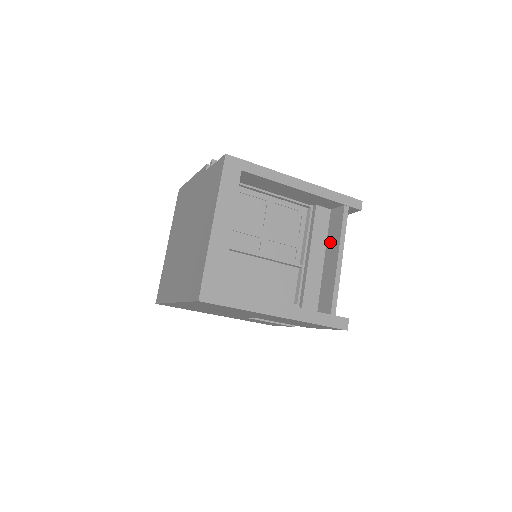
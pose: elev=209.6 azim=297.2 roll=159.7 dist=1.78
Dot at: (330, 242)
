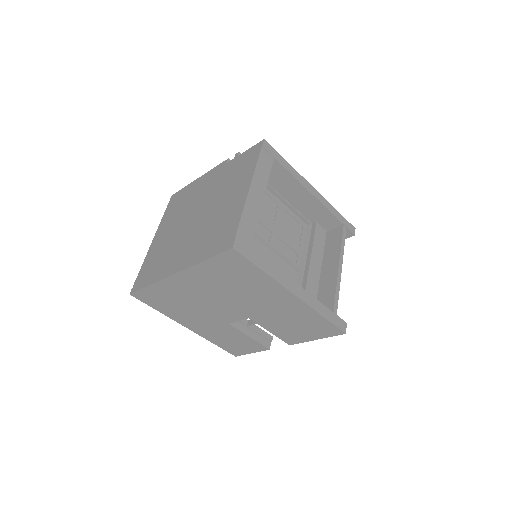
Dot at: (328, 255)
